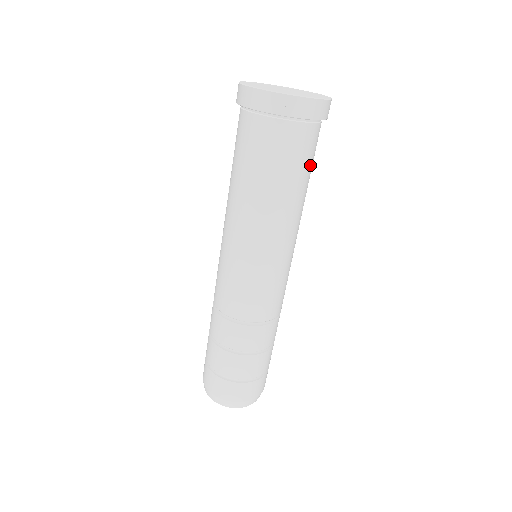
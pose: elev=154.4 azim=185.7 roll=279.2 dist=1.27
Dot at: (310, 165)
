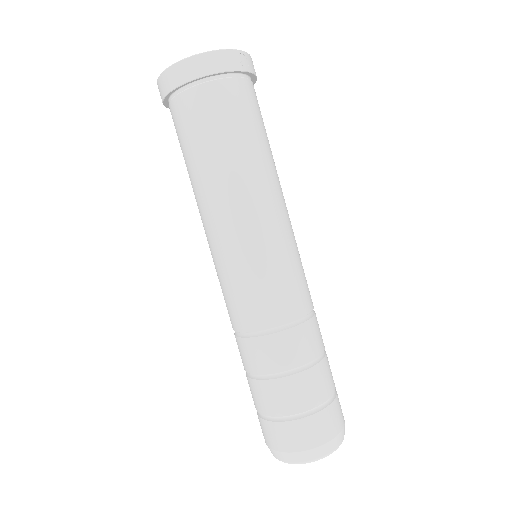
Dot at: occluded
